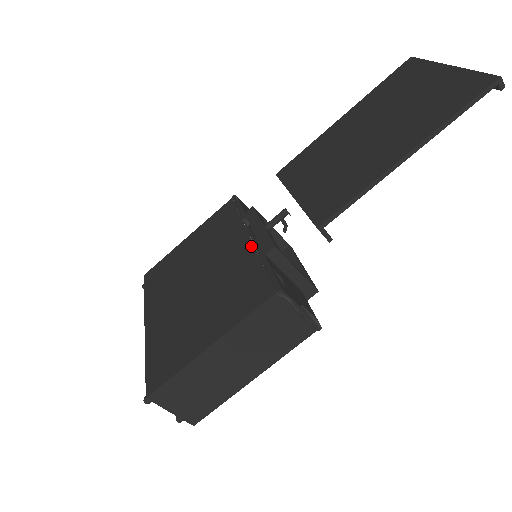
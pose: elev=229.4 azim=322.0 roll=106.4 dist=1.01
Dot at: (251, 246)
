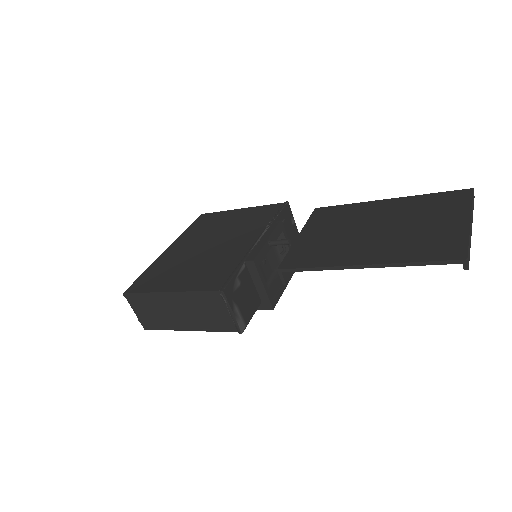
Dot at: (248, 248)
